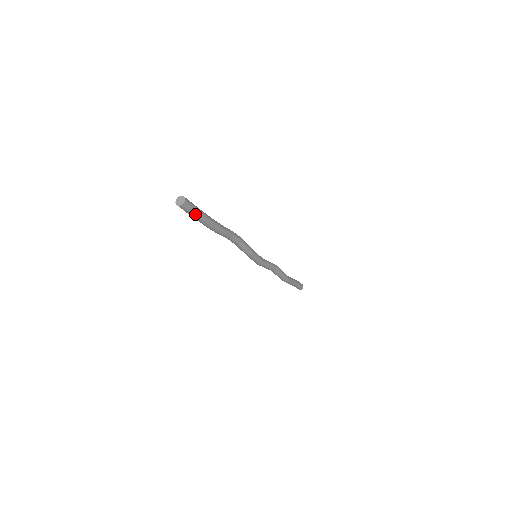
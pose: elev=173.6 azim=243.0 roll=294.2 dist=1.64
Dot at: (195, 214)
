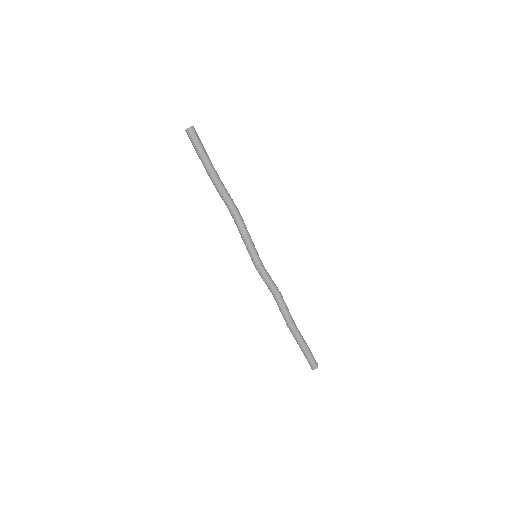
Dot at: (198, 147)
